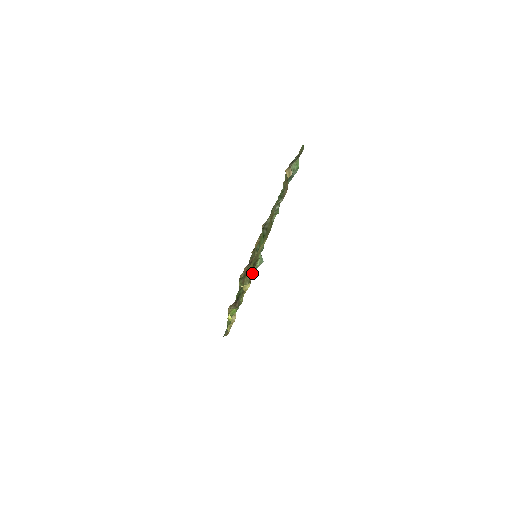
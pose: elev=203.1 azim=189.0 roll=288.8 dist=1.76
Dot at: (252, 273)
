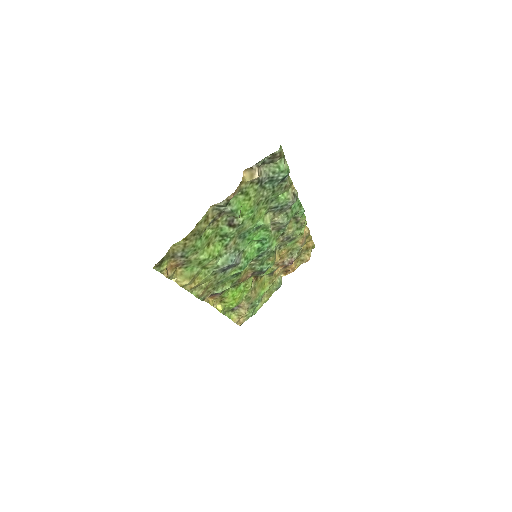
Dot at: (156, 270)
